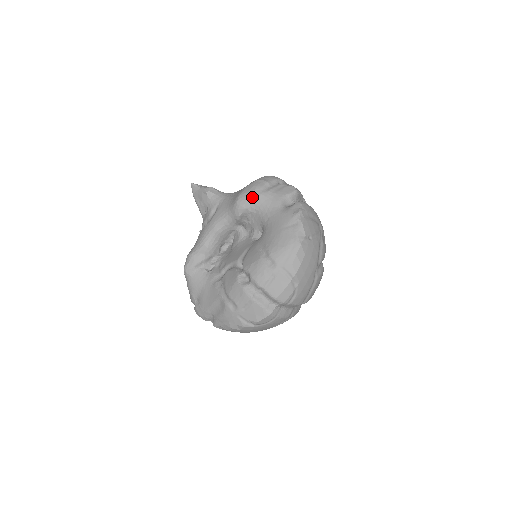
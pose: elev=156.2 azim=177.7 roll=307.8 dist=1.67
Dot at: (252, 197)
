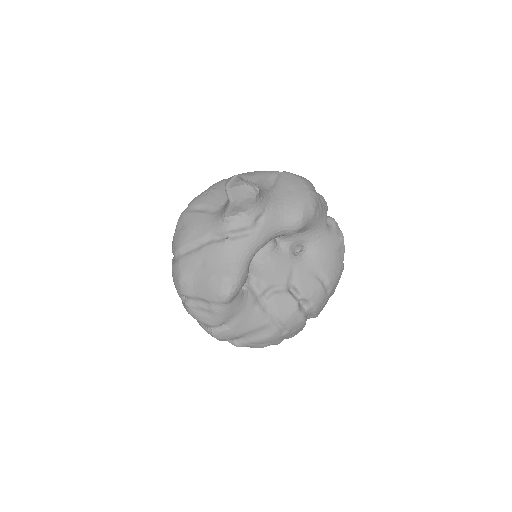
Dot at: (314, 217)
